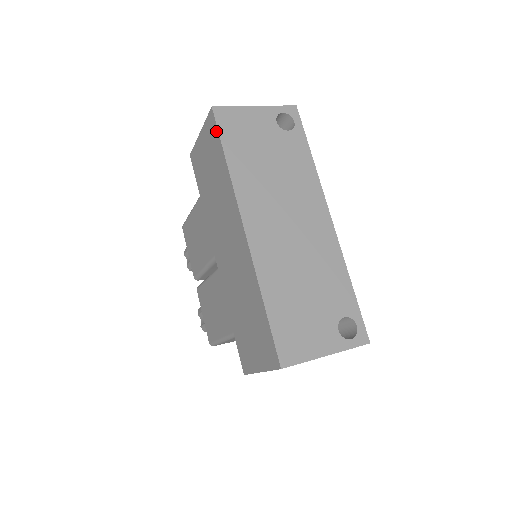
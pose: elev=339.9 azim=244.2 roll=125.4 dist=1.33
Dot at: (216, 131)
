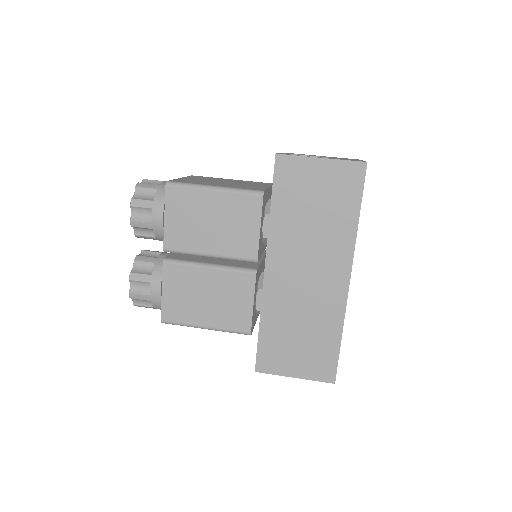
Dot at: (360, 186)
